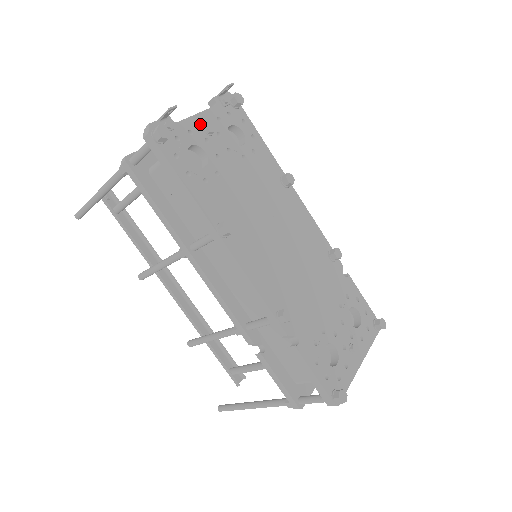
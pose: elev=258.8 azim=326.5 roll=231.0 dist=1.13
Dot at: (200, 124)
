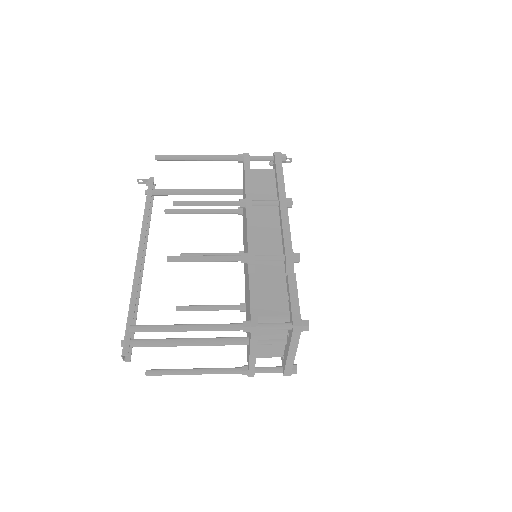
Dot at: occluded
